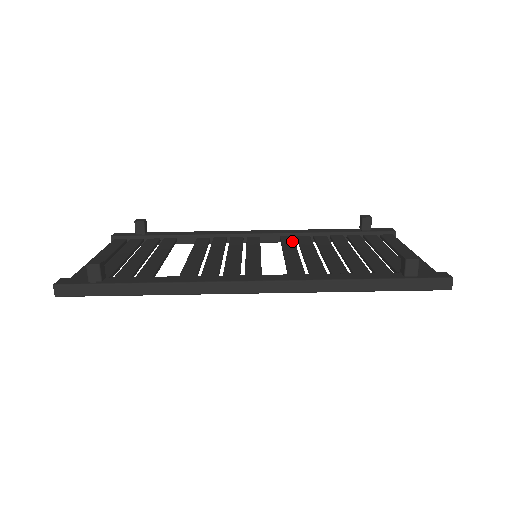
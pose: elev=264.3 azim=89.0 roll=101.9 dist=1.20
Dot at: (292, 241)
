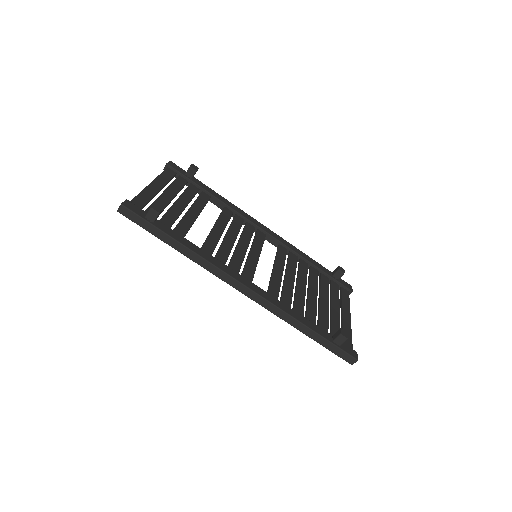
Dot at: (285, 255)
